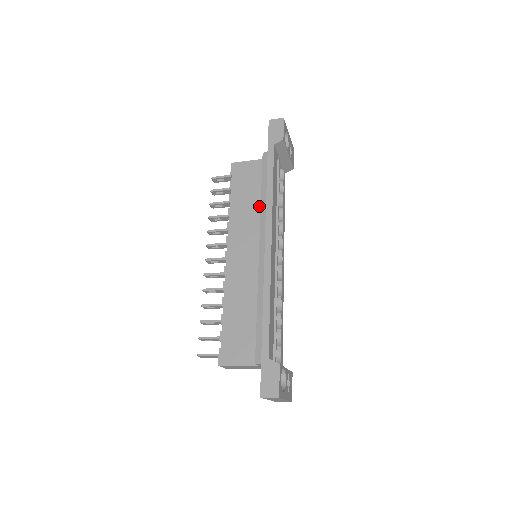
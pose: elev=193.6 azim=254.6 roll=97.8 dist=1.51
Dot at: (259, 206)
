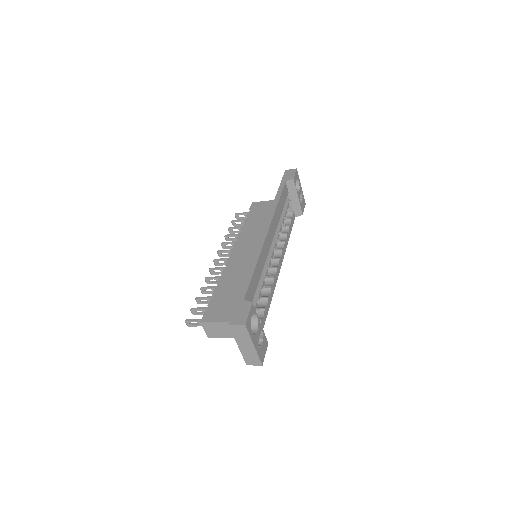
Dot at: occluded
